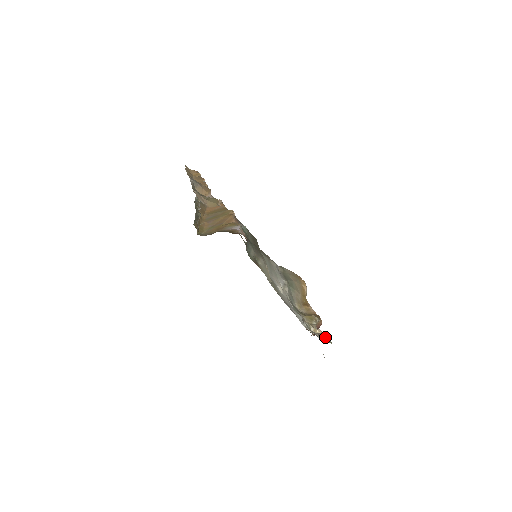
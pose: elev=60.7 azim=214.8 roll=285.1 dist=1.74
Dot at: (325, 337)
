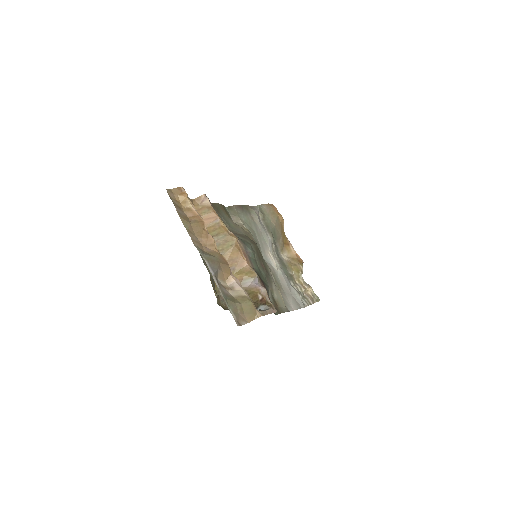
Dot at: (314, 295)
